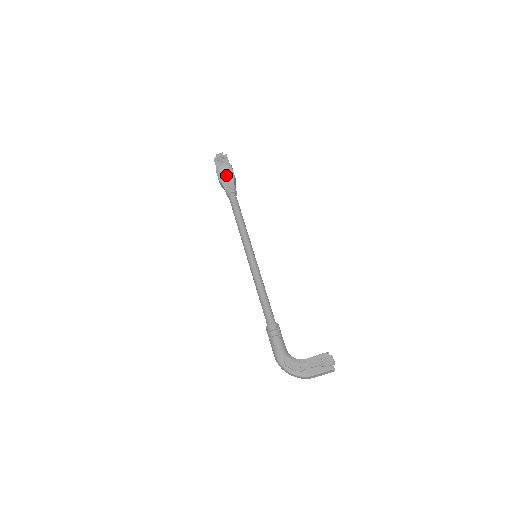
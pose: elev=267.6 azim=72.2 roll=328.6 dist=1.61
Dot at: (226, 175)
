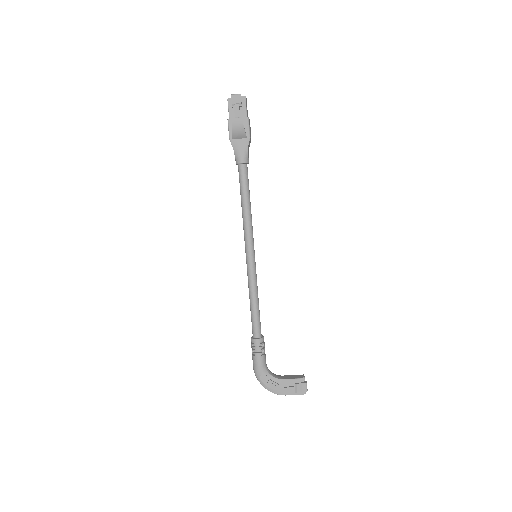
Dot at: (240, 136)
